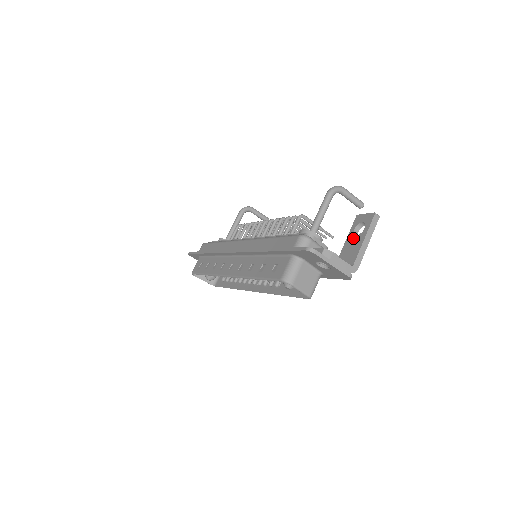
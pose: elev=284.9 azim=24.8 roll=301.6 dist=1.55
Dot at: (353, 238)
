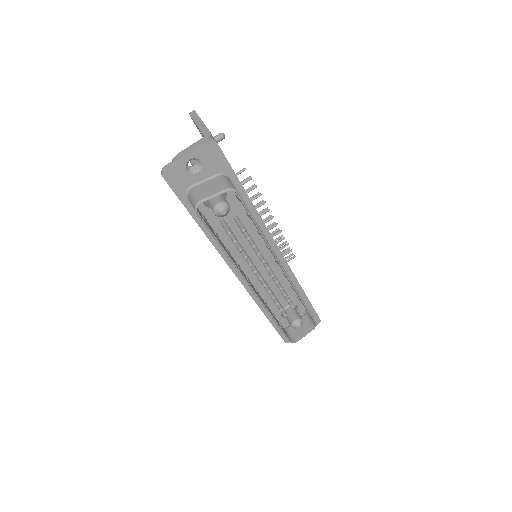
Dot at: occluded
